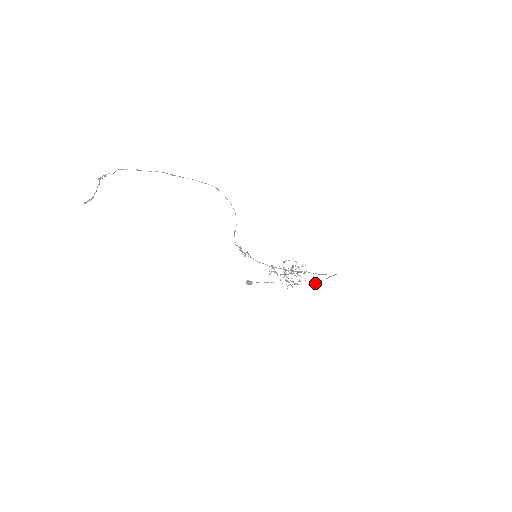
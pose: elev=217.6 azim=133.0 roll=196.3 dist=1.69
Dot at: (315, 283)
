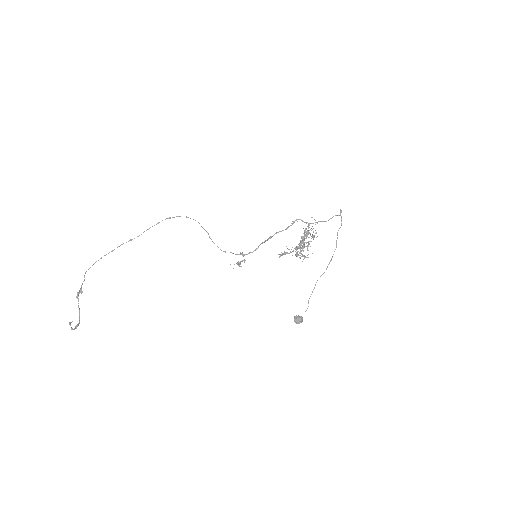
Dot at: (337, 237)
